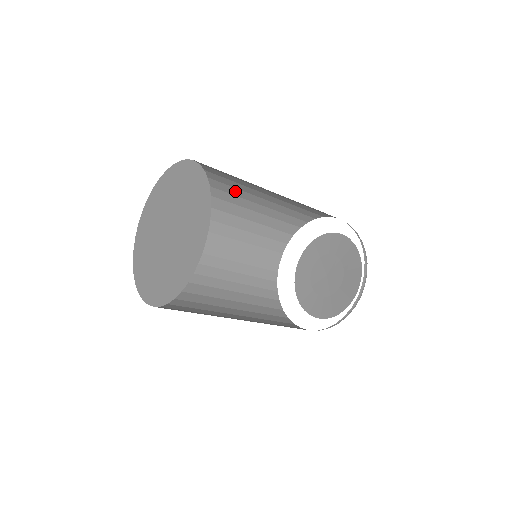
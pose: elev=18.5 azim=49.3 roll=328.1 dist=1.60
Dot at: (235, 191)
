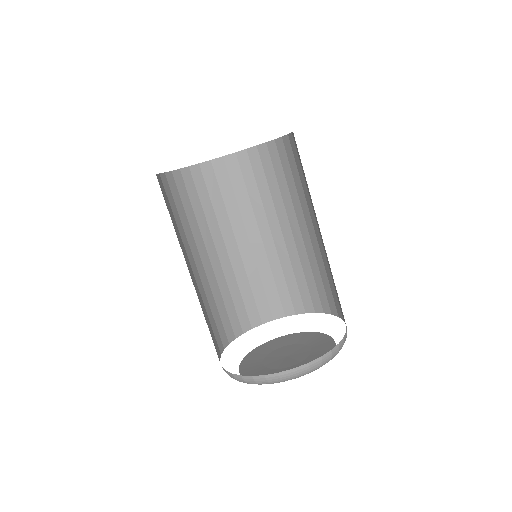
Dot at: (272, 216)
